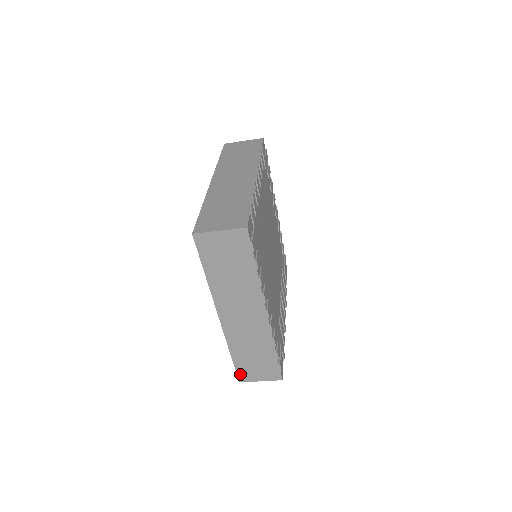
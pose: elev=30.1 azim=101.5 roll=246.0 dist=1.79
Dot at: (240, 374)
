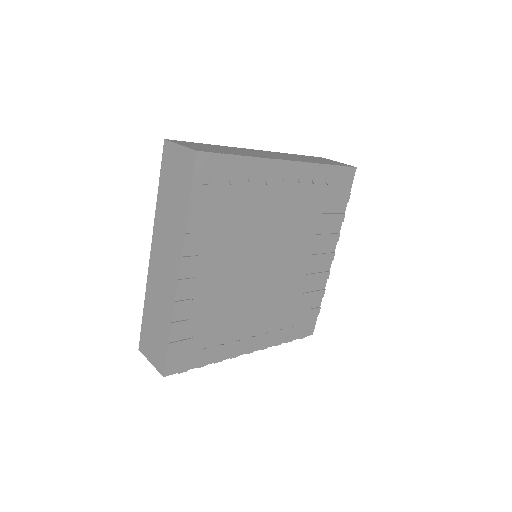
Dot at: occluded
